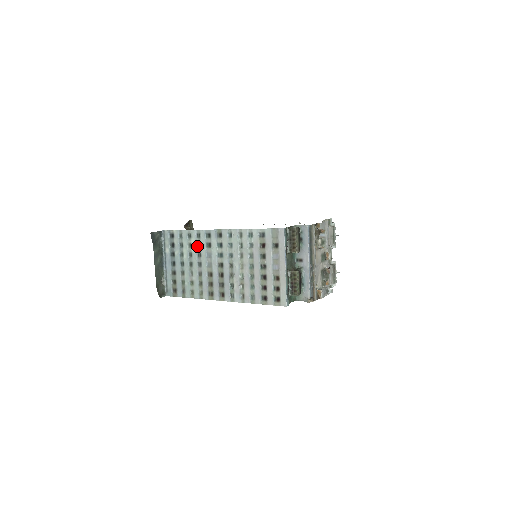
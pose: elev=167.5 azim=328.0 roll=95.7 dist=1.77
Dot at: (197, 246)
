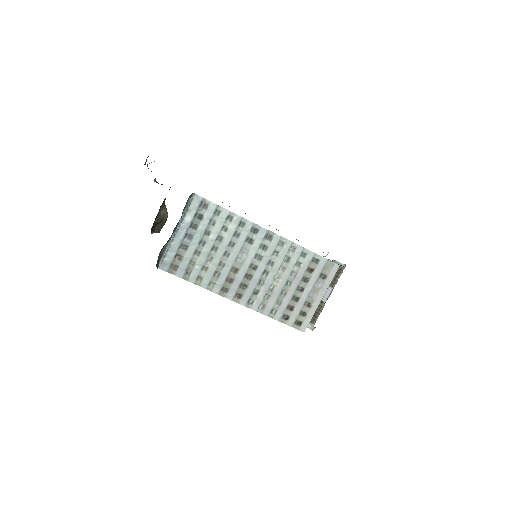
Dot at: (234, 234)
